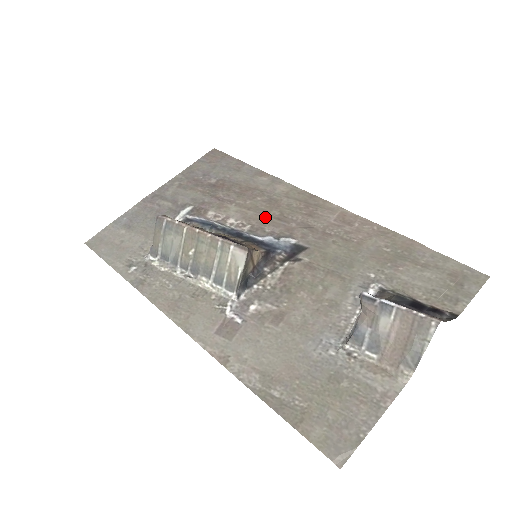
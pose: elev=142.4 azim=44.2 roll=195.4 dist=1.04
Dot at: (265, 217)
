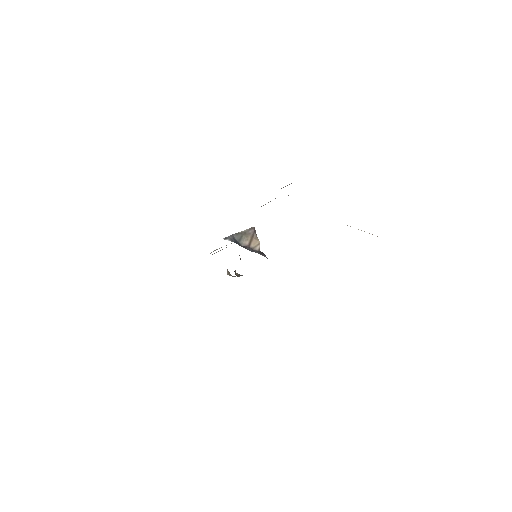
Dot at: occluded
